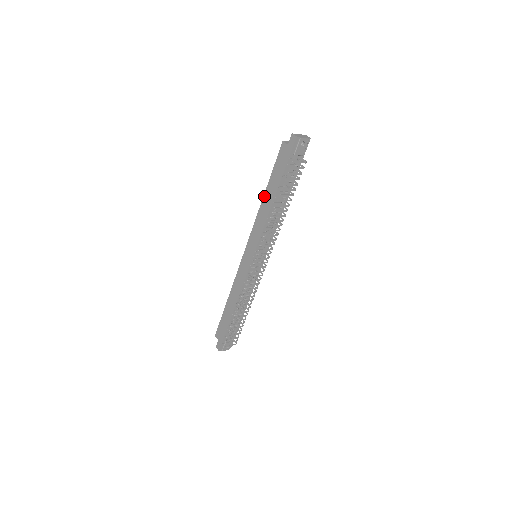
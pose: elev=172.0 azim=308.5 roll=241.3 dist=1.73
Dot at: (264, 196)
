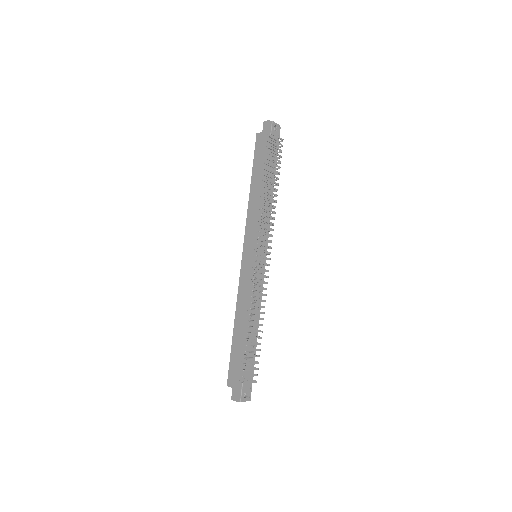
Dot at: (251, 188)
